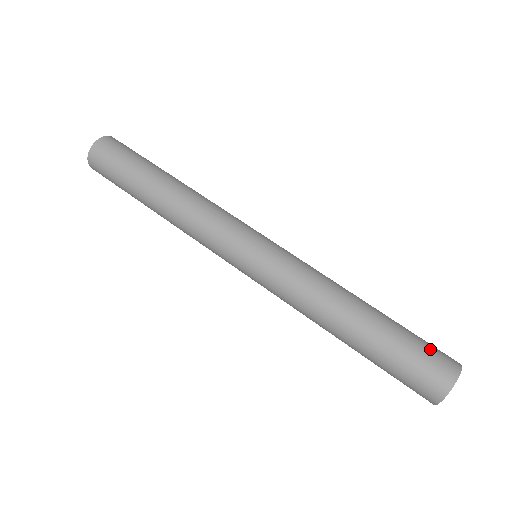
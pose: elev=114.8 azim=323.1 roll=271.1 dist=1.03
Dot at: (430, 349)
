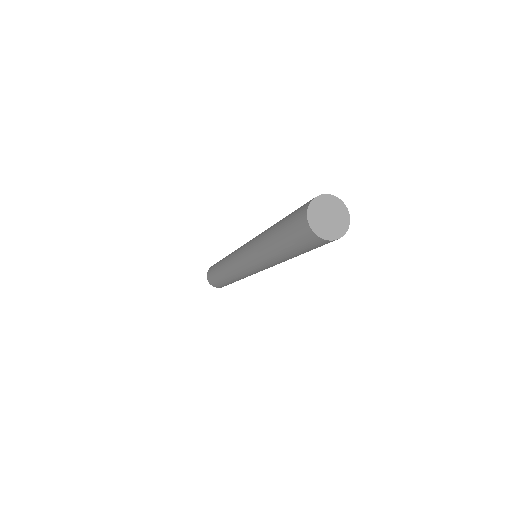
Dot at: occluded
